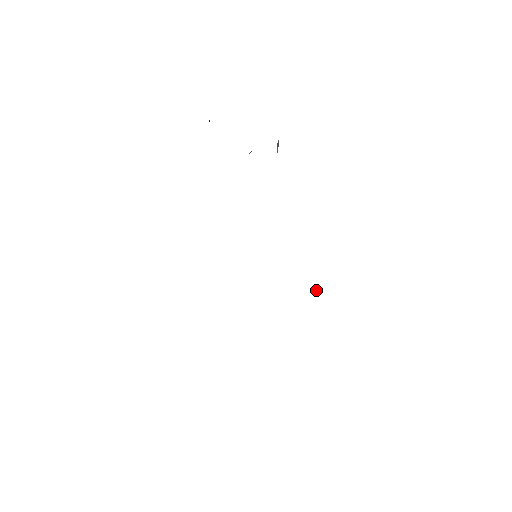
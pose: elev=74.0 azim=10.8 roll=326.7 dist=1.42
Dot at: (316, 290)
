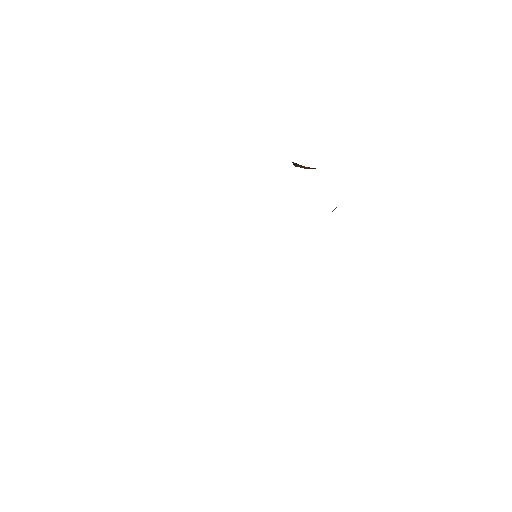
Dot at: occluded
